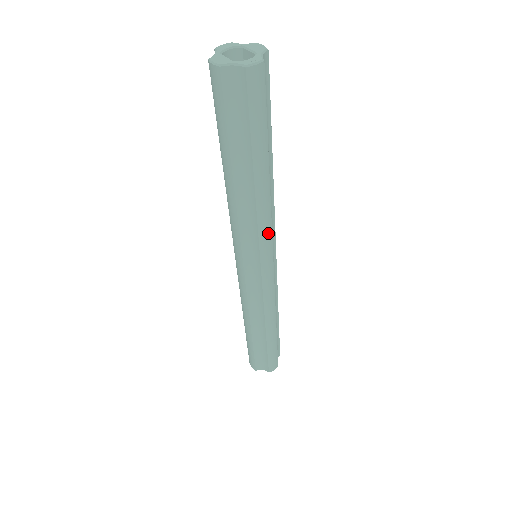
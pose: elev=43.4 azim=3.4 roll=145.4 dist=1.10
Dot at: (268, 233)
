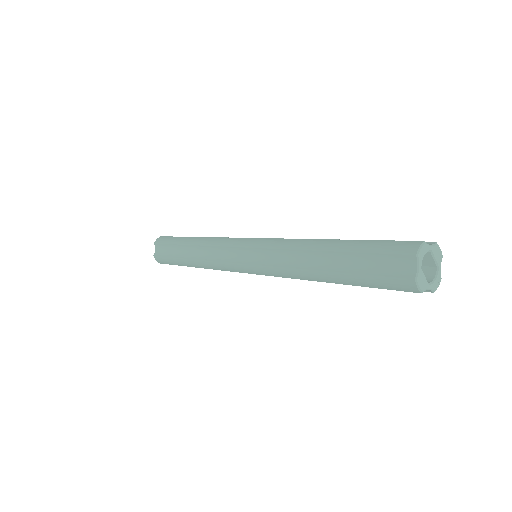
Dot at: occluded
